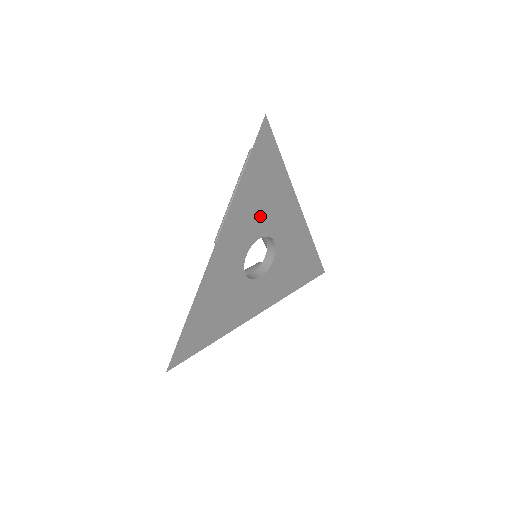
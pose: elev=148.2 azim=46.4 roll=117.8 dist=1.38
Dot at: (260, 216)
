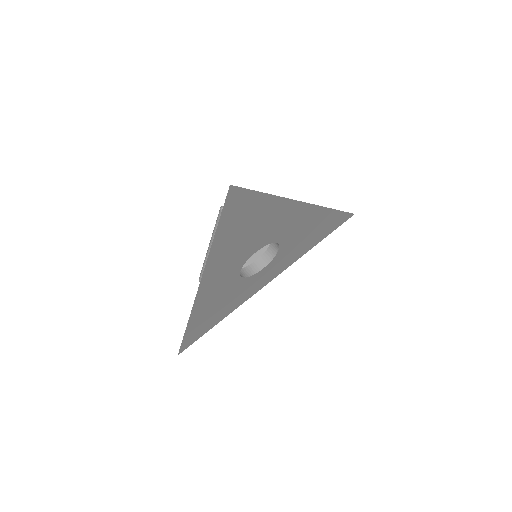
Dot at: (250, 242)
